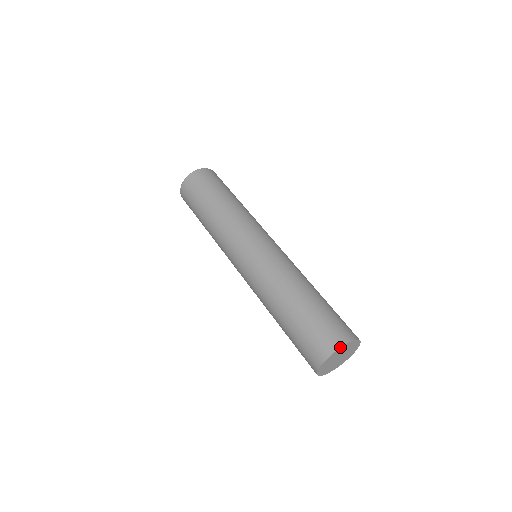
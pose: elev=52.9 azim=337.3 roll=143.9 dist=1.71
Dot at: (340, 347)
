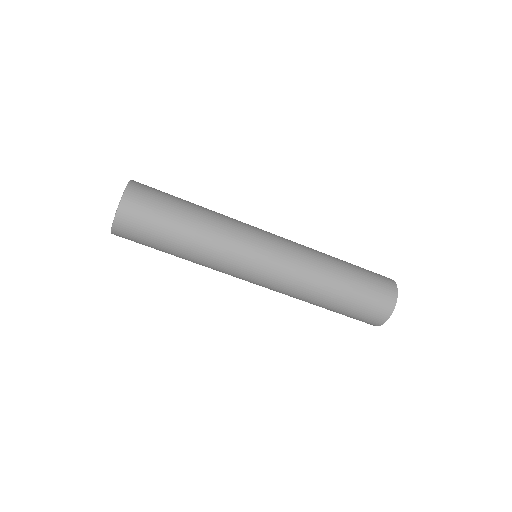
Dot at: occluded
